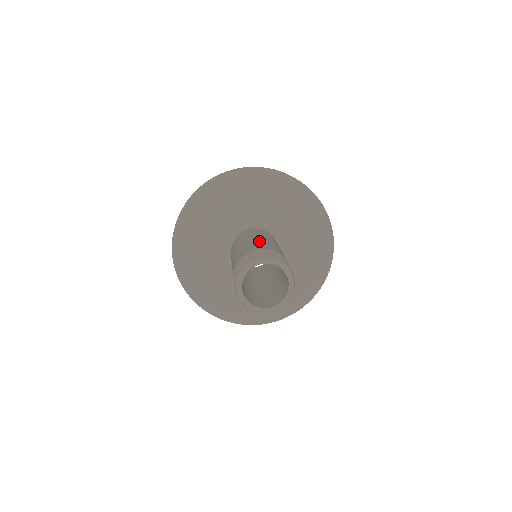
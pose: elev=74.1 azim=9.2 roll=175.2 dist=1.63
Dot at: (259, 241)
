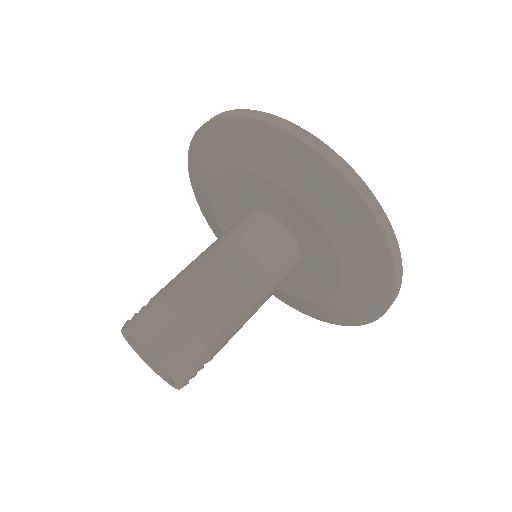
Dot at: (195, 270)
